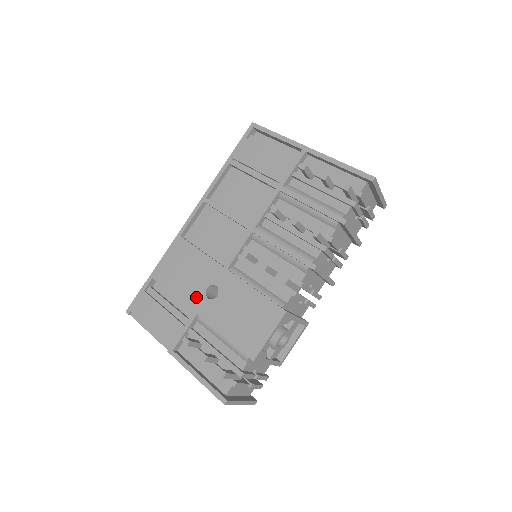
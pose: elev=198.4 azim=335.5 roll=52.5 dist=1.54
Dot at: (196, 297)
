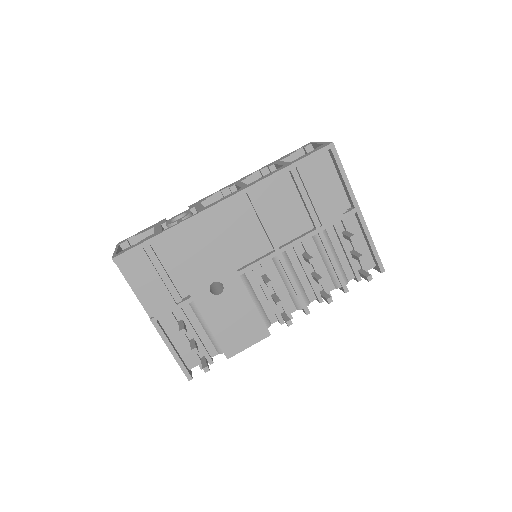
Dot at: (199, 285)
